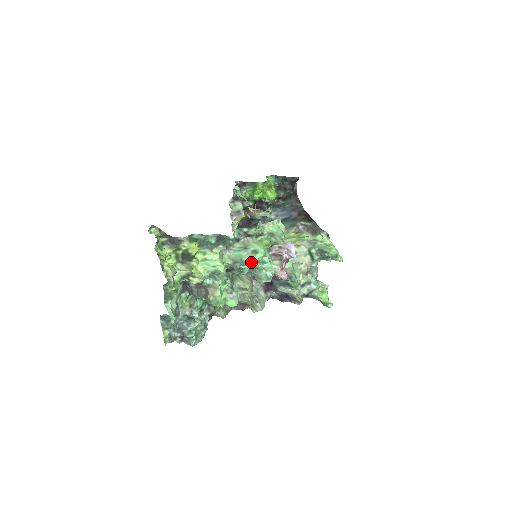
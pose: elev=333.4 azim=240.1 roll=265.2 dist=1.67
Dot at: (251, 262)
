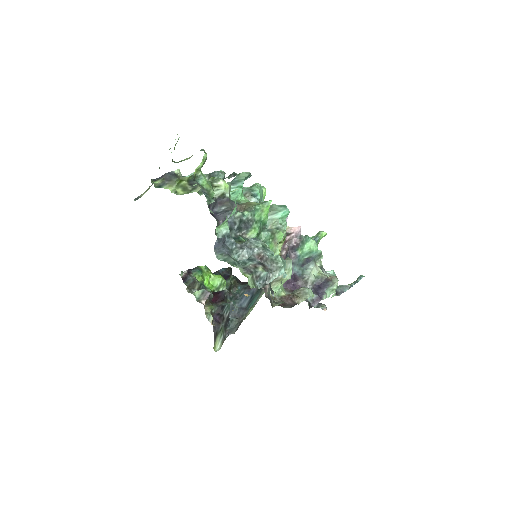
Dot at: (257, 186)
